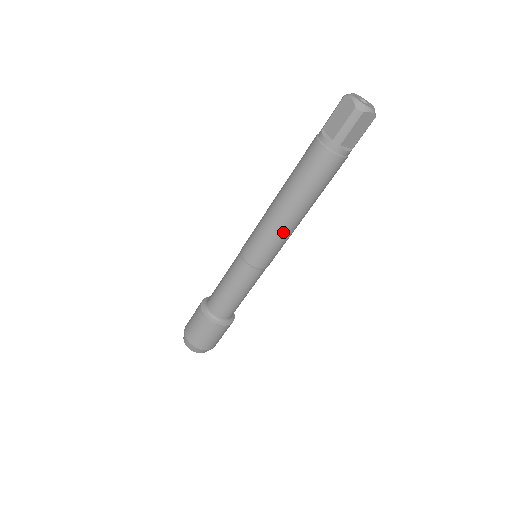
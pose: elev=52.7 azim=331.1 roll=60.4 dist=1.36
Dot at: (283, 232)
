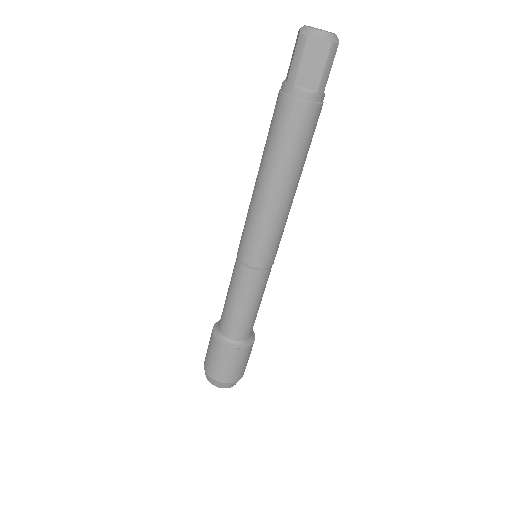
Dot at: (263, 213)
